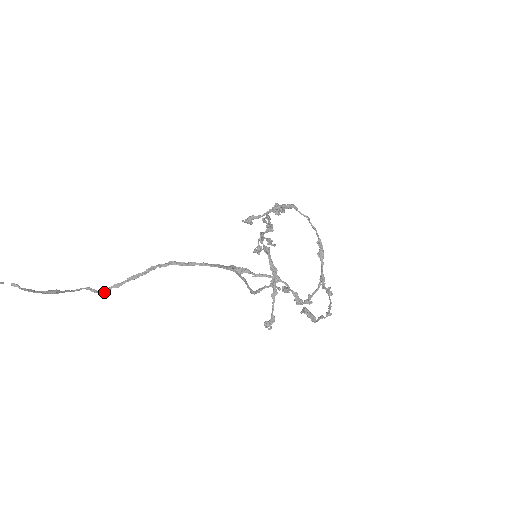
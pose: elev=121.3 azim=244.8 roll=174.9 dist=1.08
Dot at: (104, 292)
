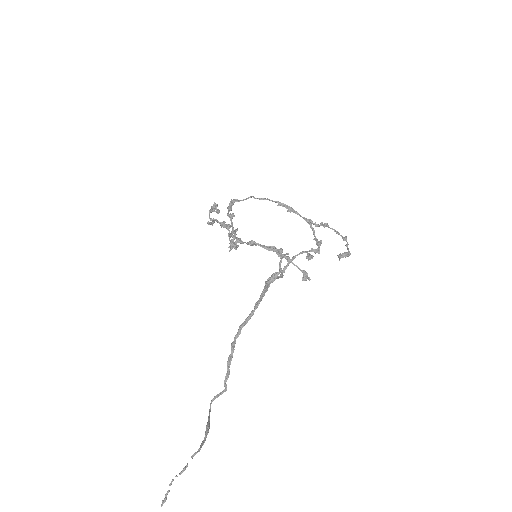
Dot at: (224, 389)
